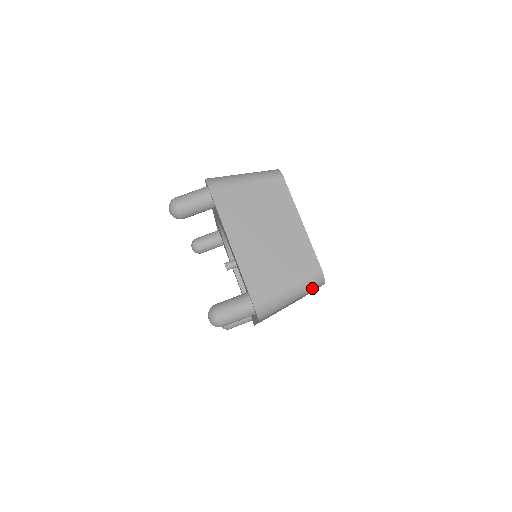
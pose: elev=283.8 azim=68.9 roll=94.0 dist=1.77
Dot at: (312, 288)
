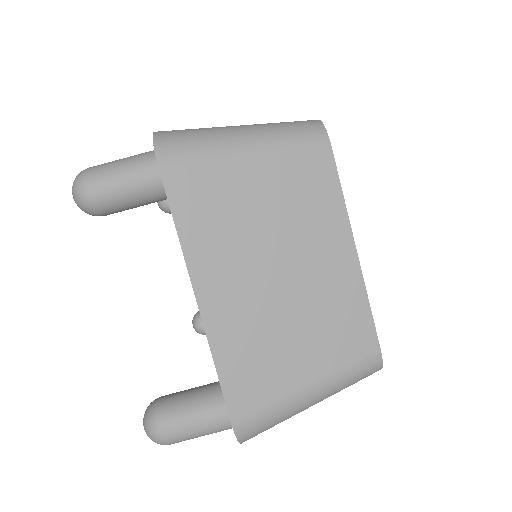
Dot at: (355, 382)
